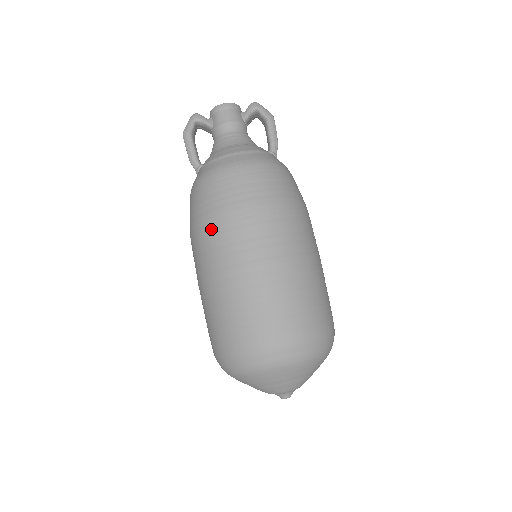
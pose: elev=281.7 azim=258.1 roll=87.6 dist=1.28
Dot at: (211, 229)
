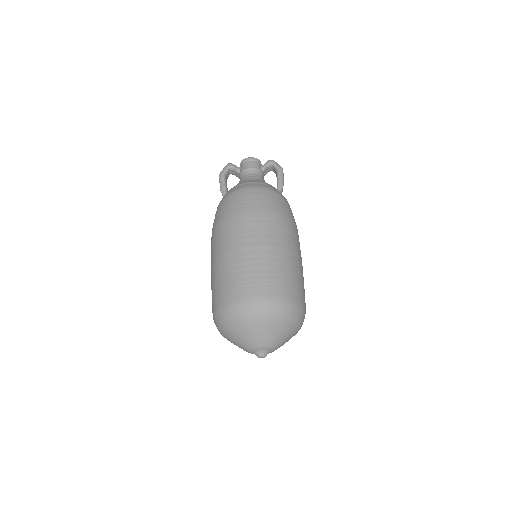
Dot at: (224, 224)
